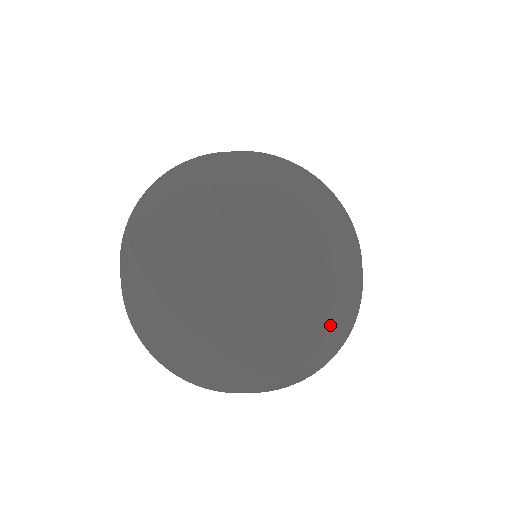
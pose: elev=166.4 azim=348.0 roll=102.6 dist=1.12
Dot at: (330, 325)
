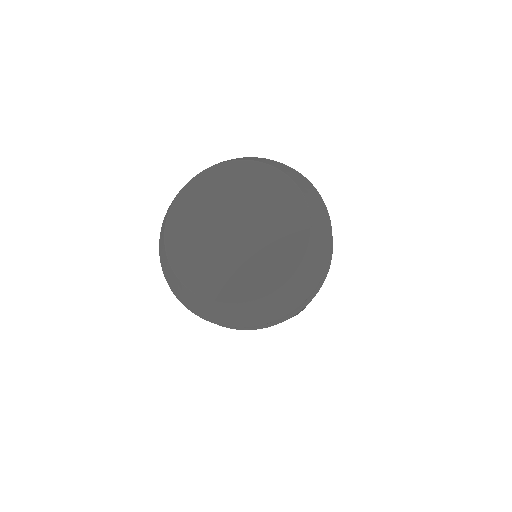
Dot at: (261, 300)
